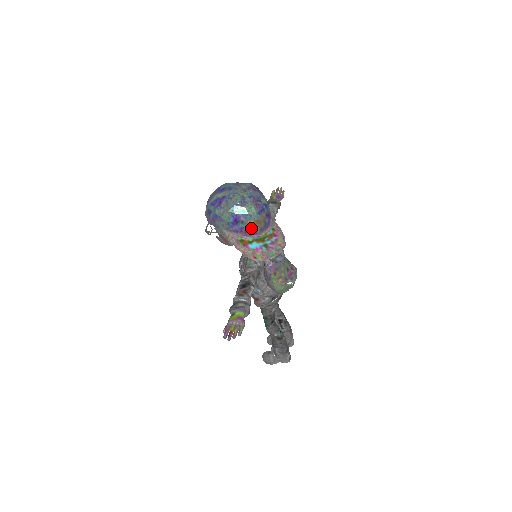
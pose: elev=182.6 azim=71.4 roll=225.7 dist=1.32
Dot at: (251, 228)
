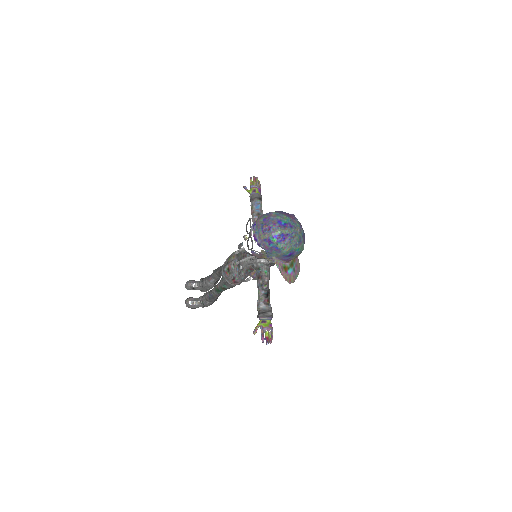
Dot at: (293, 258)
